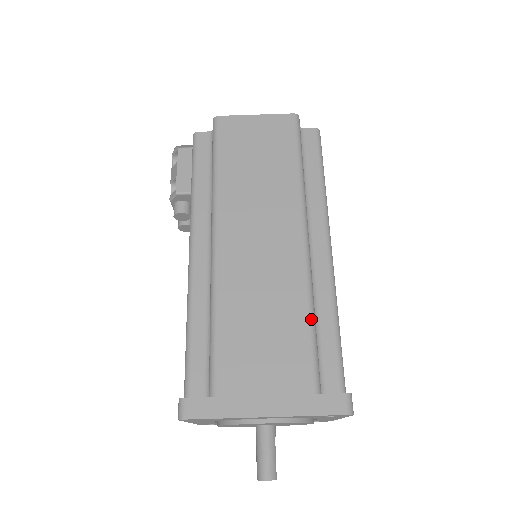
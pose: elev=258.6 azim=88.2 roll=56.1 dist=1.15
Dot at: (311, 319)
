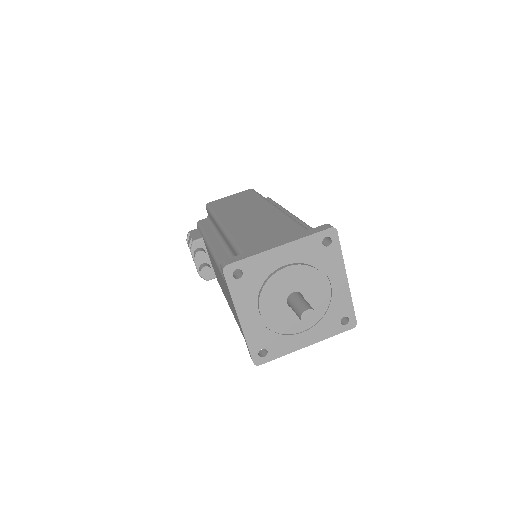
Dot at: (291, 218)
